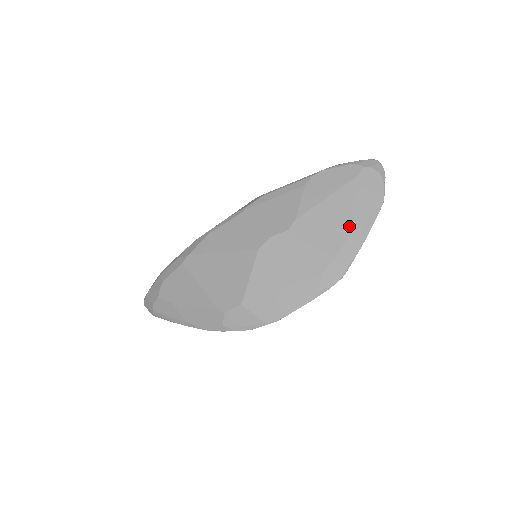
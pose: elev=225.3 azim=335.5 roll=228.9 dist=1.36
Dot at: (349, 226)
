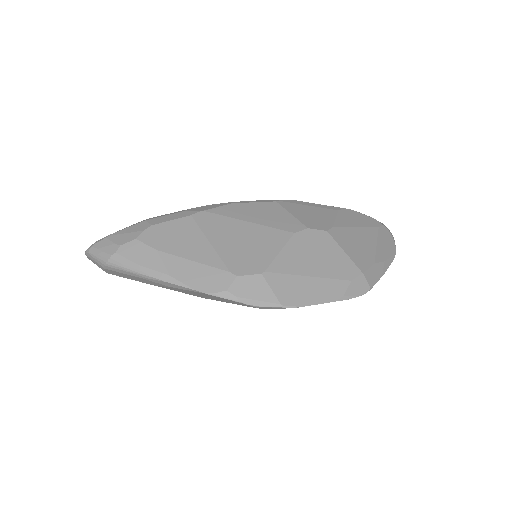
Dot at: (374, 256)
